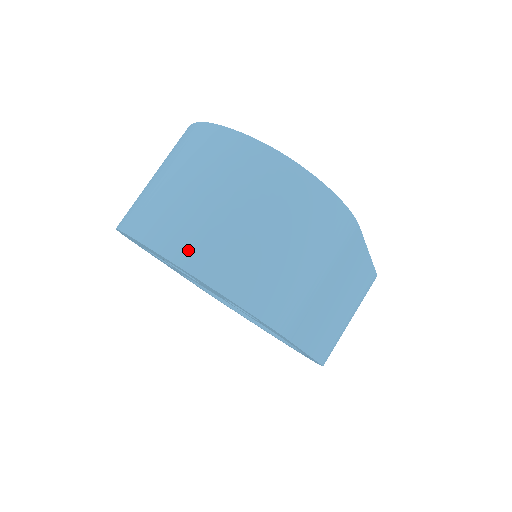
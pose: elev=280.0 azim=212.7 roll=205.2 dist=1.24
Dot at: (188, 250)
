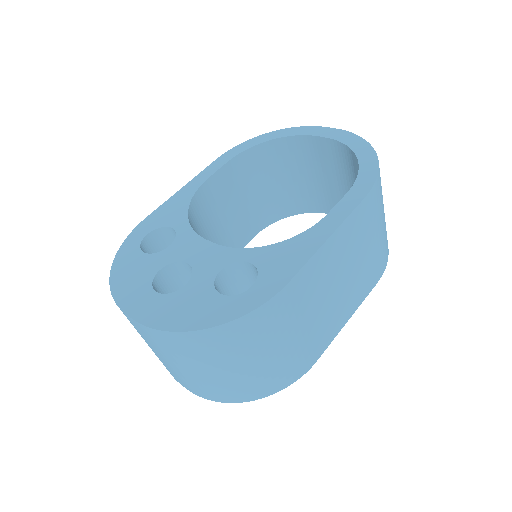
Dot at: (199, 392)
